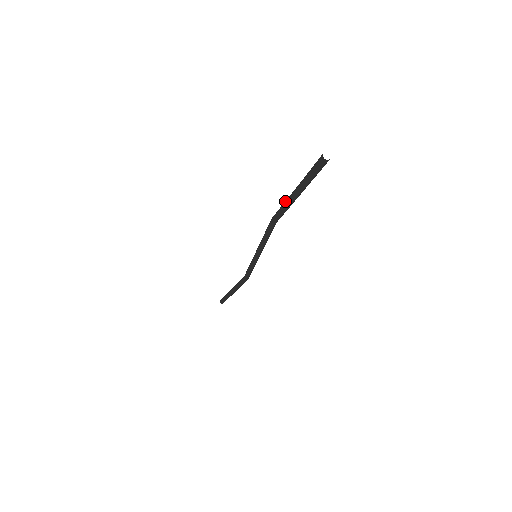
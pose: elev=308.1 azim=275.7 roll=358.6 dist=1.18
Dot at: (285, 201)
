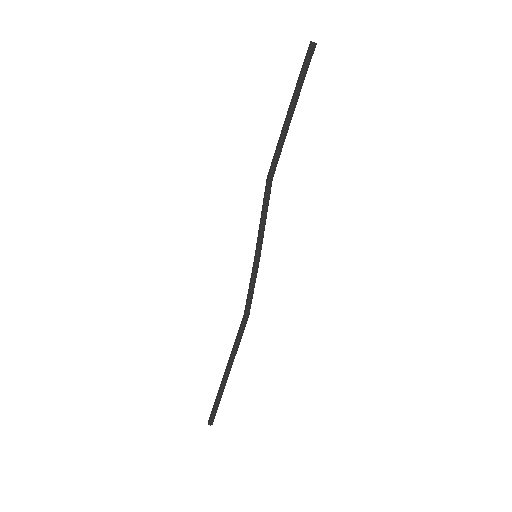
Dot at: (279, 137)
